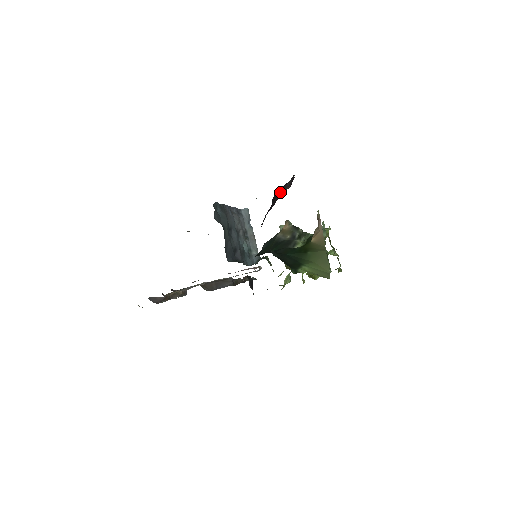
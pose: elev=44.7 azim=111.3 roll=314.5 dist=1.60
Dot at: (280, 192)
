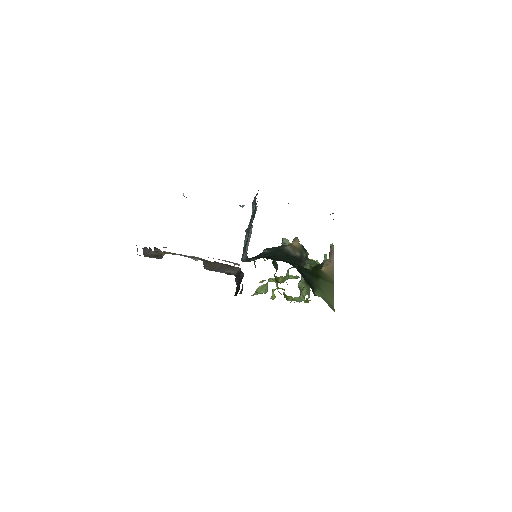
Dot at: occluded
